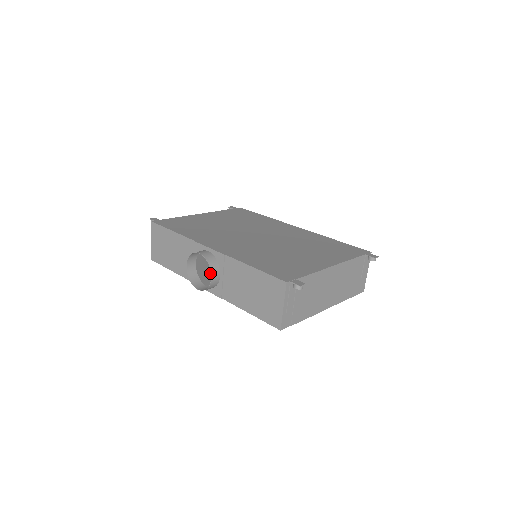
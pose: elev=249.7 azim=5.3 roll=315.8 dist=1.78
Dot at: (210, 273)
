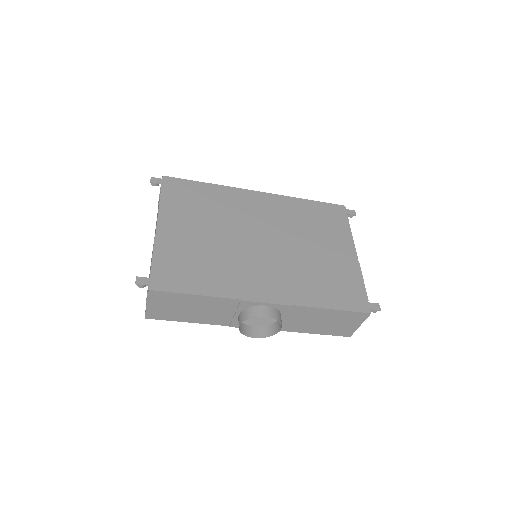
Dot at: occluded
